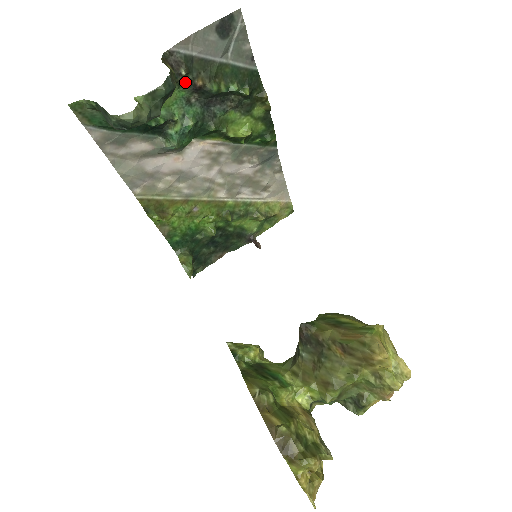
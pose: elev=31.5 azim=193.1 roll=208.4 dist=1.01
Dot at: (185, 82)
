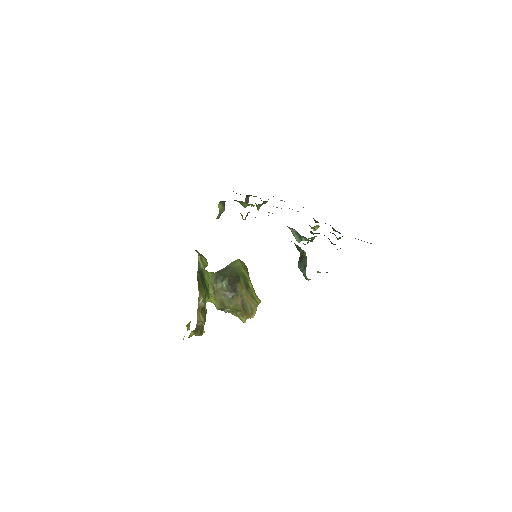
Dot at: occluded
